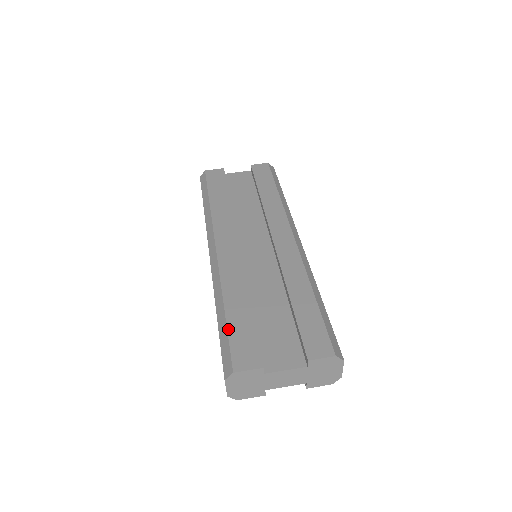
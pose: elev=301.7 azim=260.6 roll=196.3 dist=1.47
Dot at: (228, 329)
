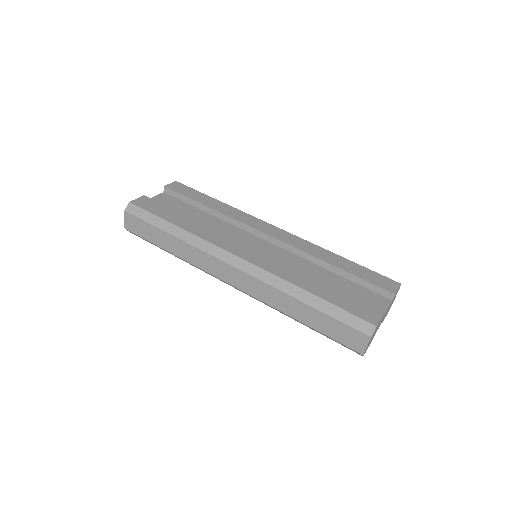
Dot at: (334, 304)
